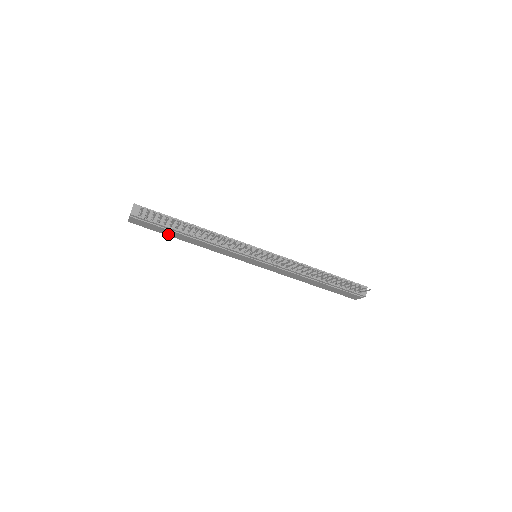
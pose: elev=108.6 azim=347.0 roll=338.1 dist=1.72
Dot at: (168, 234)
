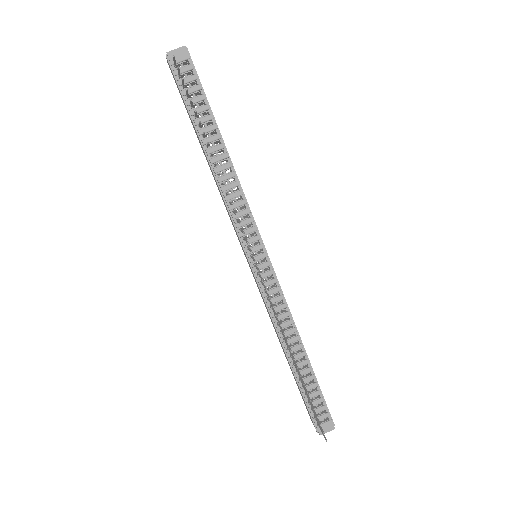
Dot at: occluded
